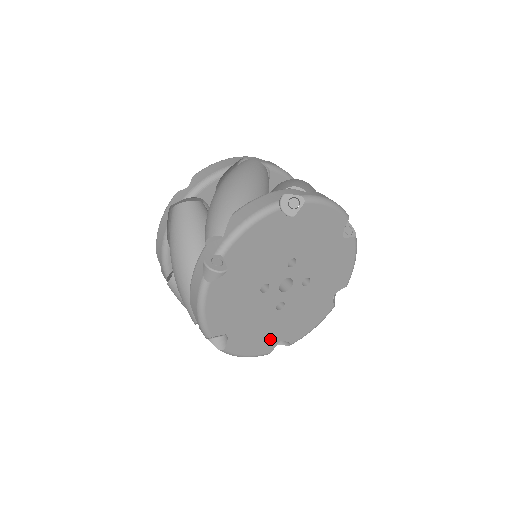
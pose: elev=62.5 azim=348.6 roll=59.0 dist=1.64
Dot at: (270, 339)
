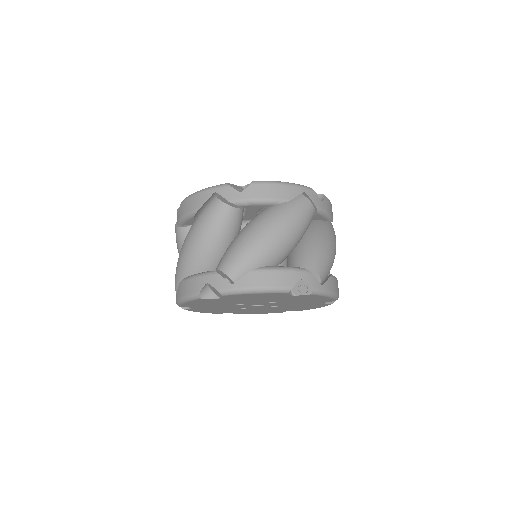
Dot at: (223, 312)
